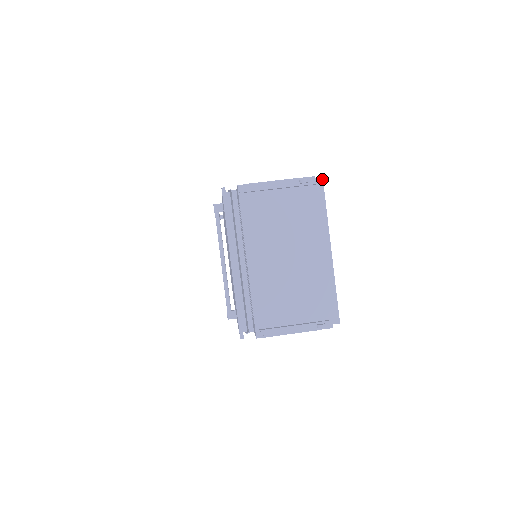
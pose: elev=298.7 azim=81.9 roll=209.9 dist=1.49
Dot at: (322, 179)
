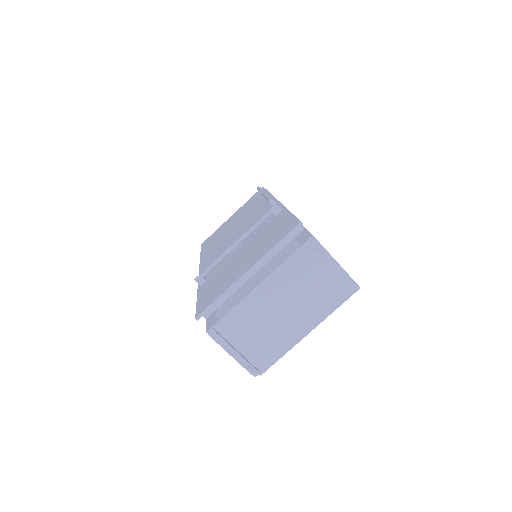
Dot at: (359, 288)
